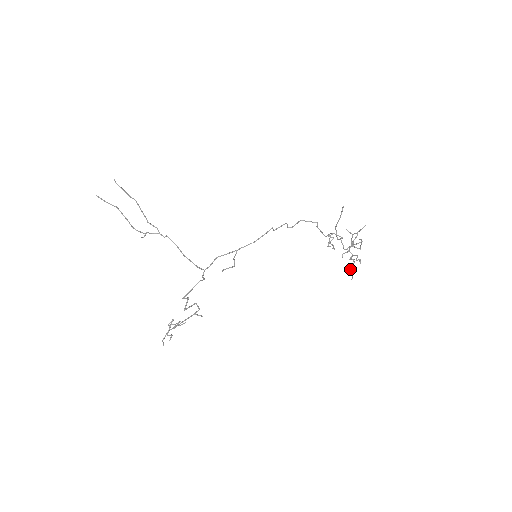
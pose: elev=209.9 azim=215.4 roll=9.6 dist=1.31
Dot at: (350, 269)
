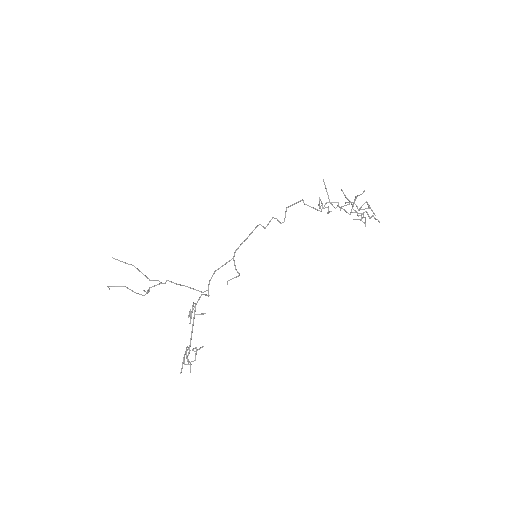
Dot at: (359, 219)
